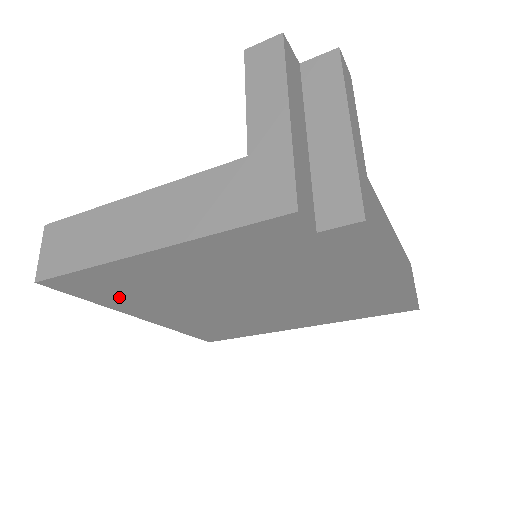
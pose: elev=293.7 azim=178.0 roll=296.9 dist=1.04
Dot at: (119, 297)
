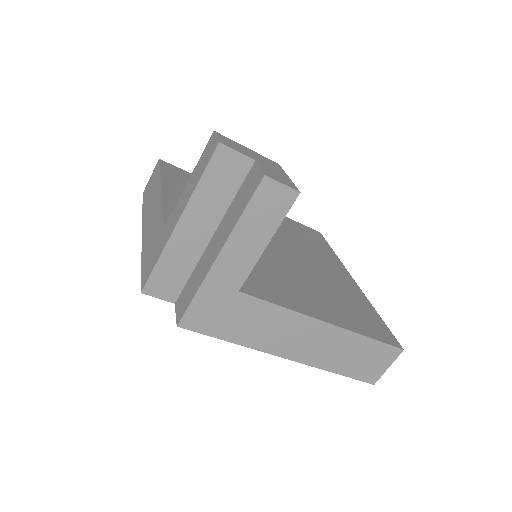
Dot at: occluded
